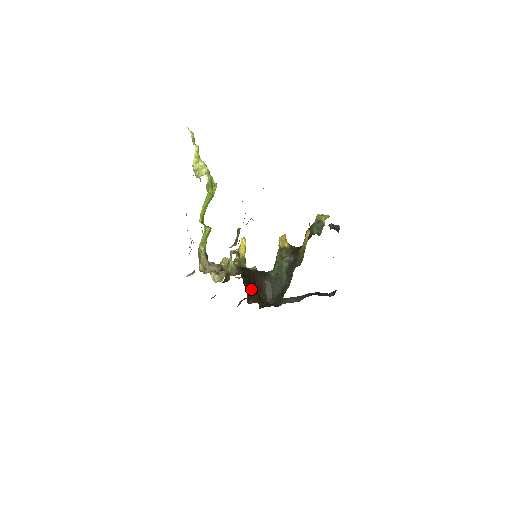
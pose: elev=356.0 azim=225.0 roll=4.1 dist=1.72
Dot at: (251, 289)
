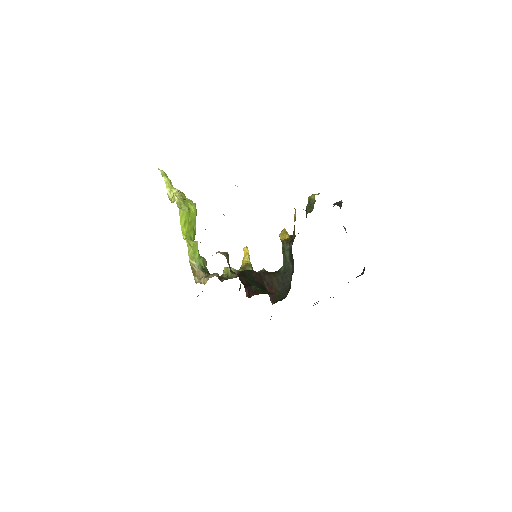
Dot at: (251, 285)
